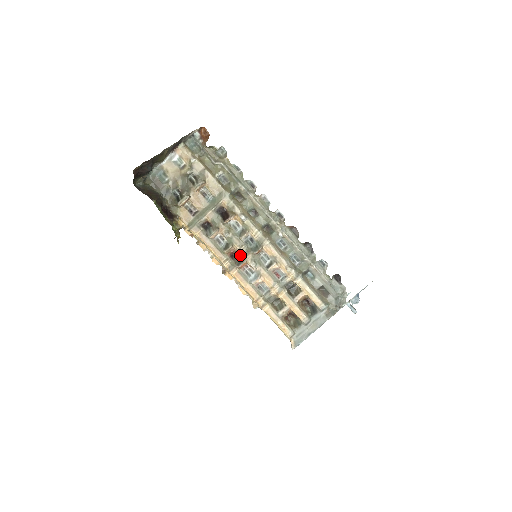
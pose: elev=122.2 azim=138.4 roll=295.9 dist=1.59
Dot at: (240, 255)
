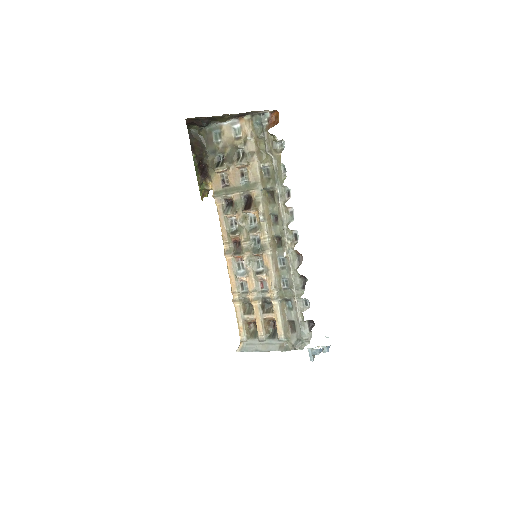
Dot at: (242, 247)
